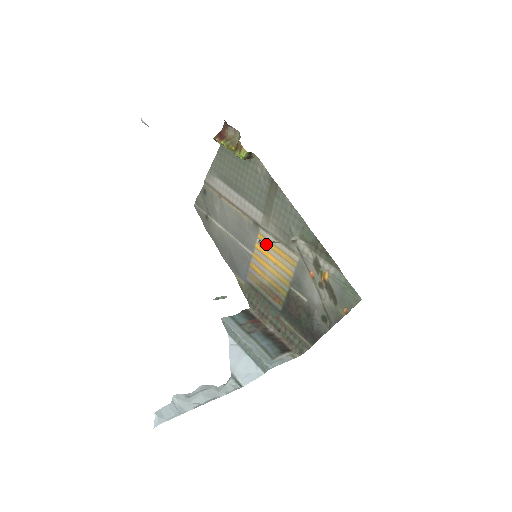
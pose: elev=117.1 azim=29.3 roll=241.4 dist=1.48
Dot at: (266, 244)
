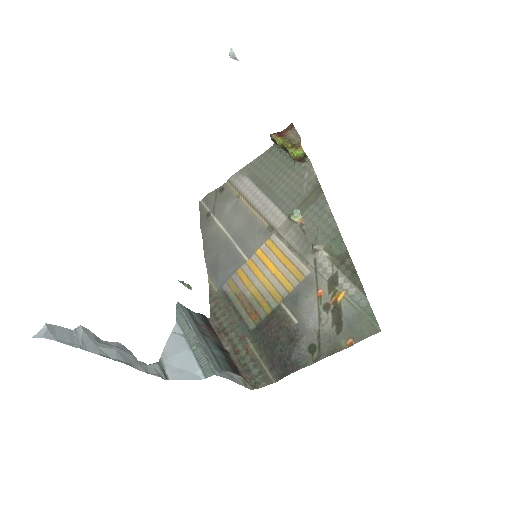
Dot at: (297, 220)
